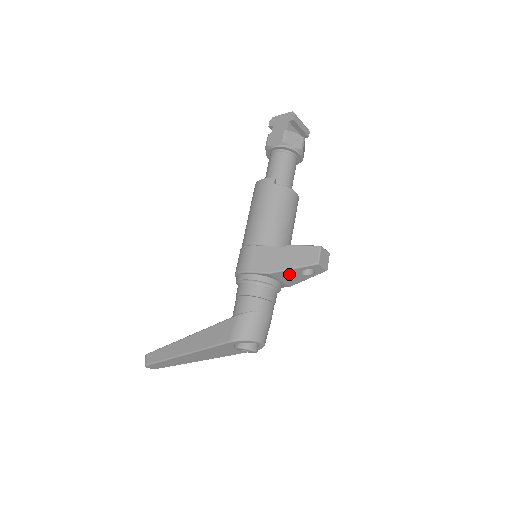
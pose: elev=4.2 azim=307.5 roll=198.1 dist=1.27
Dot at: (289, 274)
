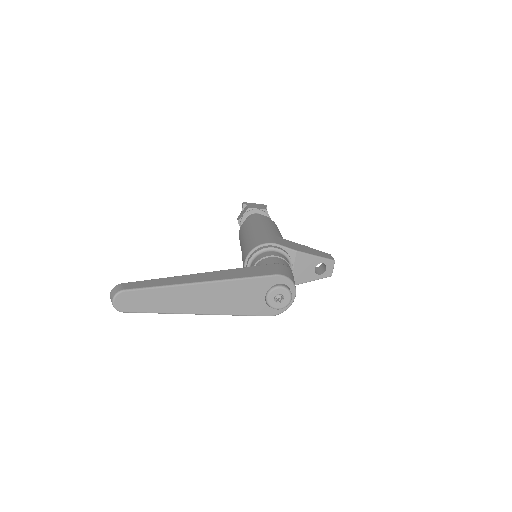
Dot at: (307, 263)
